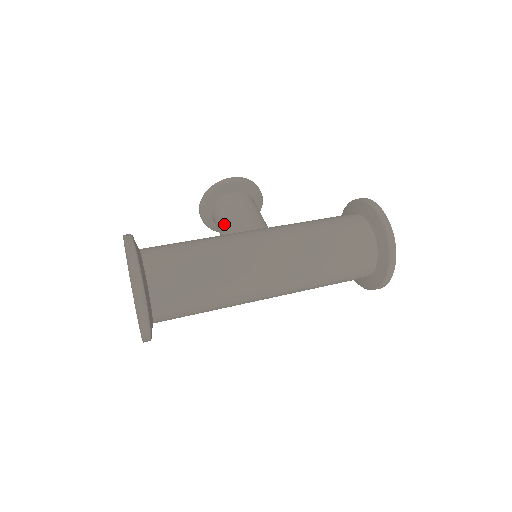
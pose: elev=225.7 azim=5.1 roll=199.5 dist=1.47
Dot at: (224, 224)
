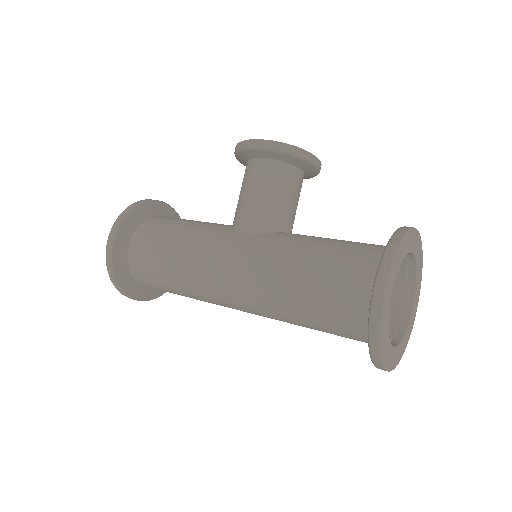
Dot at: occluded
